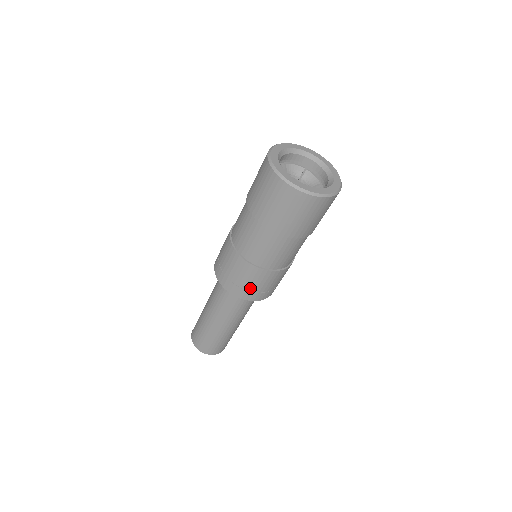
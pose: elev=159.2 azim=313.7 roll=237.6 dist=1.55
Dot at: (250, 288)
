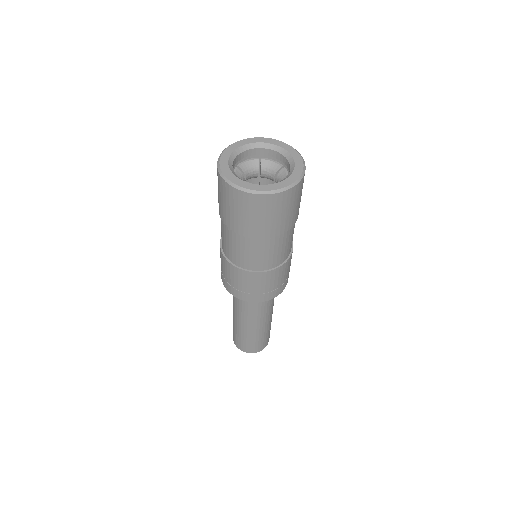
Dot at: (233, 284)
